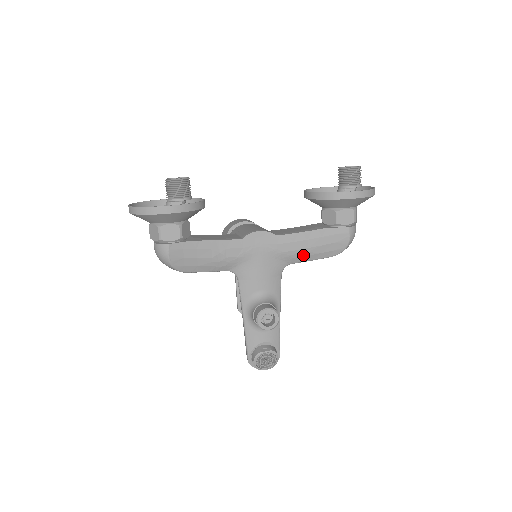
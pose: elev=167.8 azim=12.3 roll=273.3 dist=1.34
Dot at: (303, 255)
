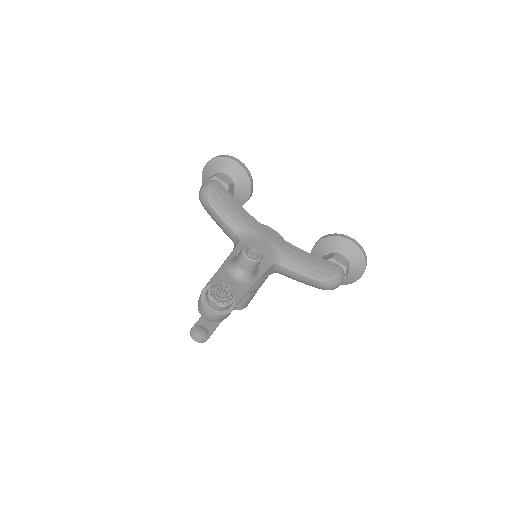
Dot at: (297, 263)
